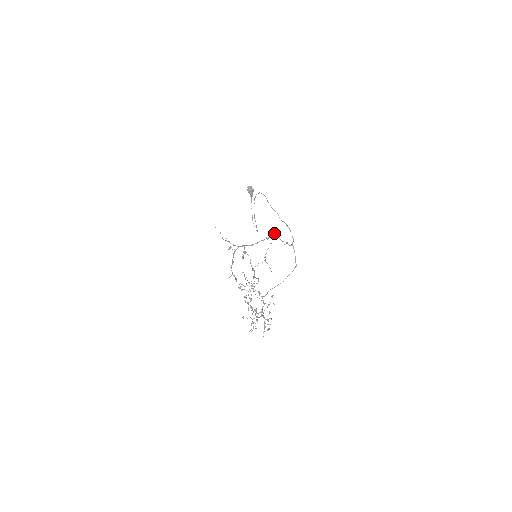
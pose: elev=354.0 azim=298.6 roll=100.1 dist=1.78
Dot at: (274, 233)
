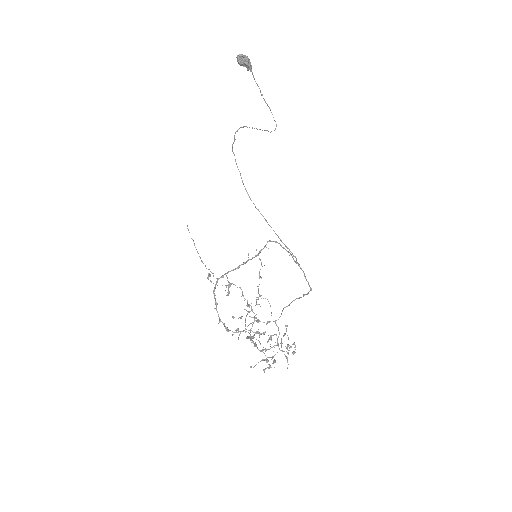
Dot at: occluded
